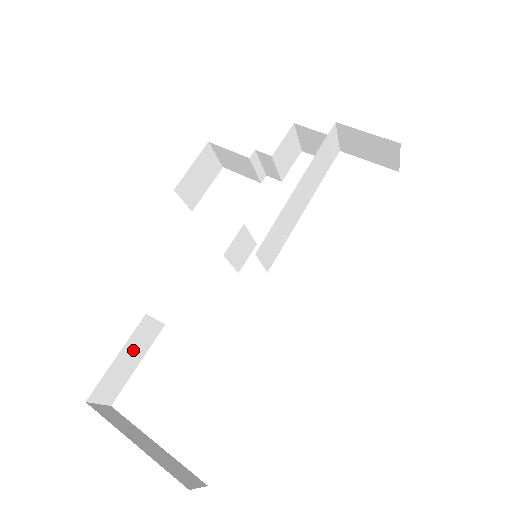
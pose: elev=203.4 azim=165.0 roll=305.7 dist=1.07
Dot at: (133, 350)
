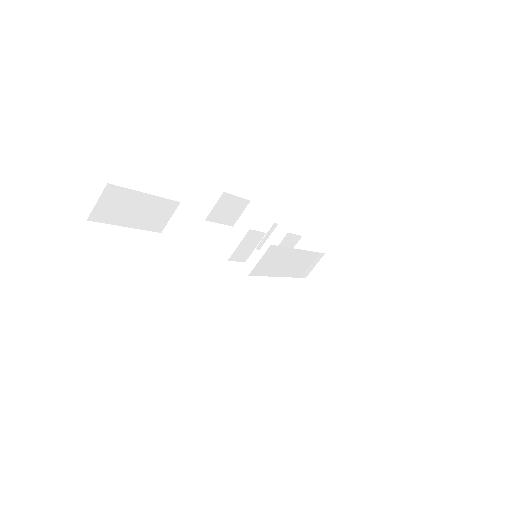
Dot at: (147, 210)
